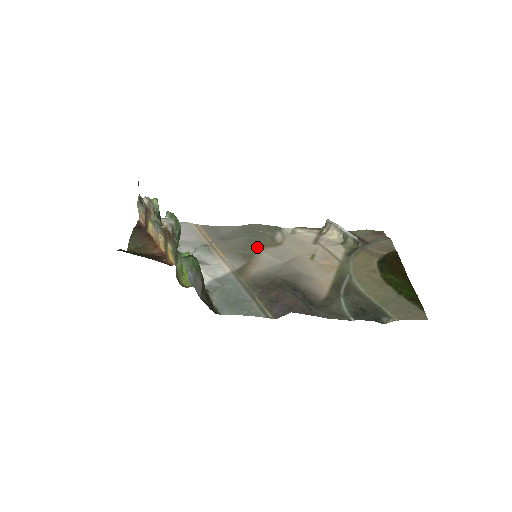
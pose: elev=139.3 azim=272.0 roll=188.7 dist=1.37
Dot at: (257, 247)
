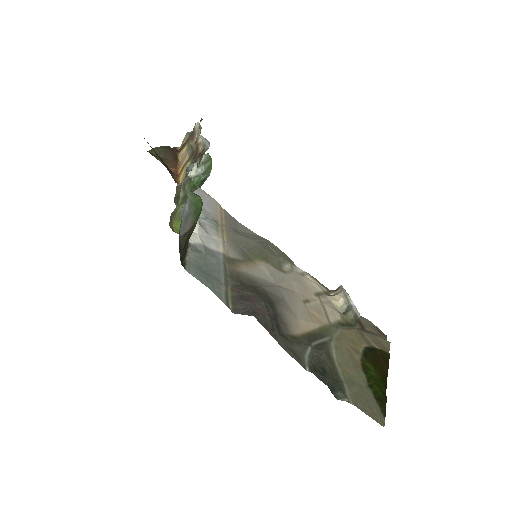
Dot at: (261, 257)
